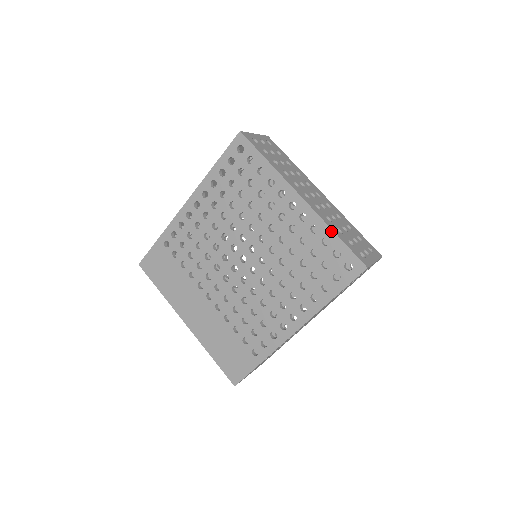
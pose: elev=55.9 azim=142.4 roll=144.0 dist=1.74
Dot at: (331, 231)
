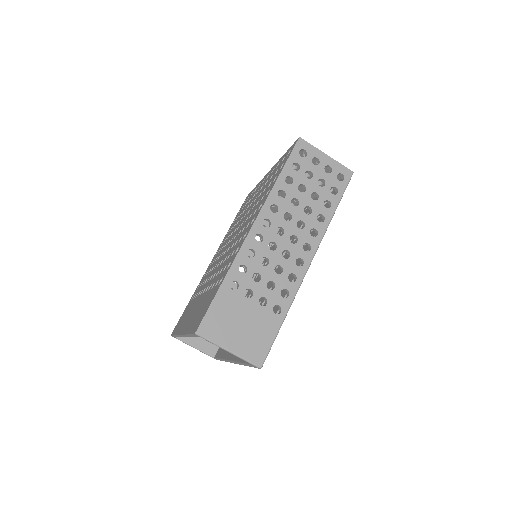
Dot at: (281, 158)
